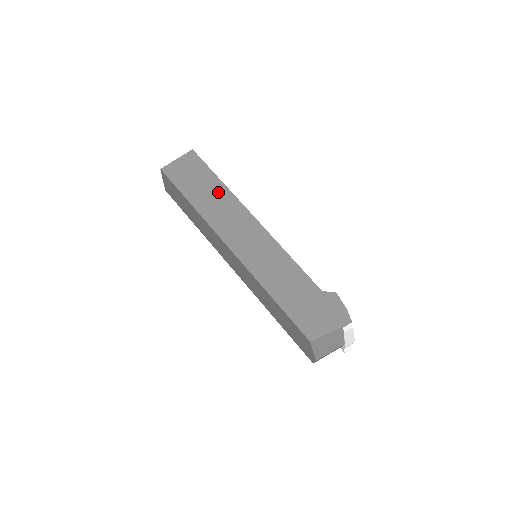
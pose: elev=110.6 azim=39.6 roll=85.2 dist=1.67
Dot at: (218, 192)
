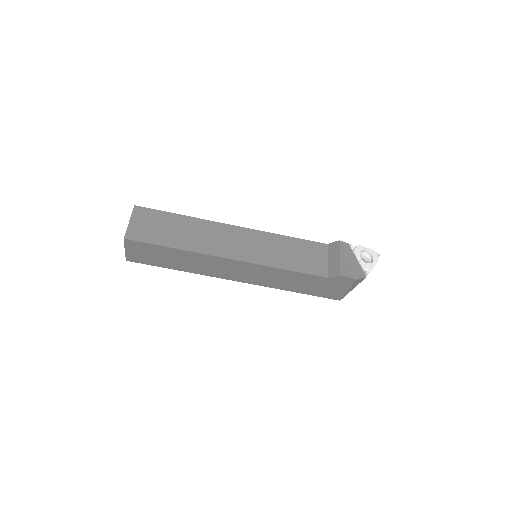
Dot at: (184, 256)
